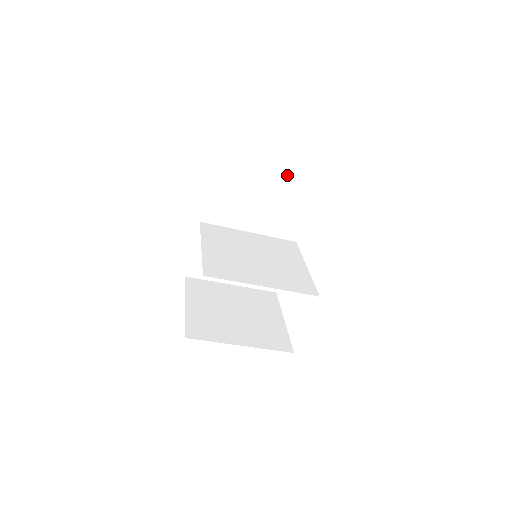
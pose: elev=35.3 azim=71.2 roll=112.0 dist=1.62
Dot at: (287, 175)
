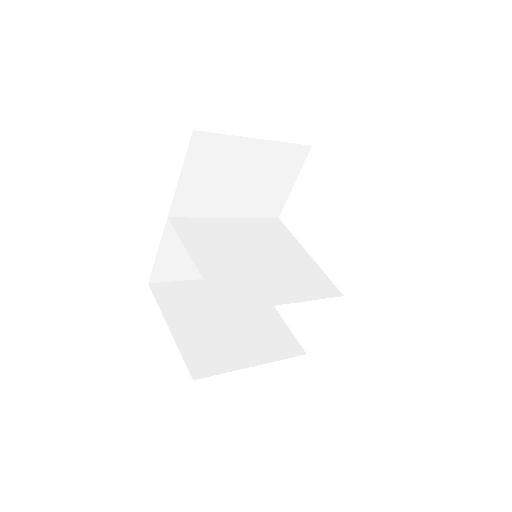
Dot at: (276, 144)
